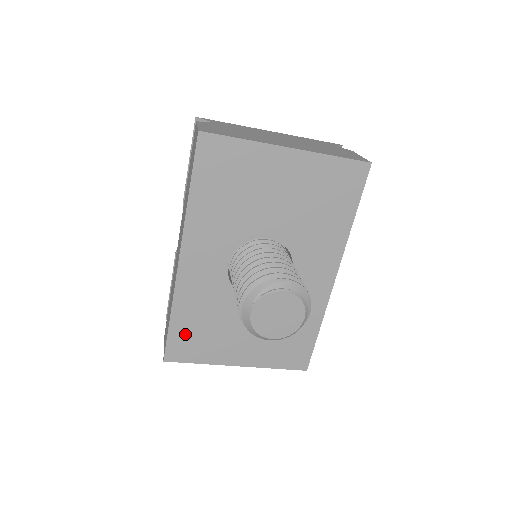
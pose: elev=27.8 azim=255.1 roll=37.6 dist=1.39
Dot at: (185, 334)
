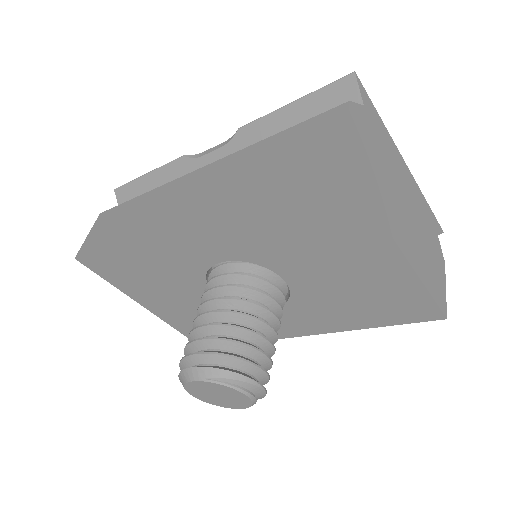
Dot at: (118, 262)
